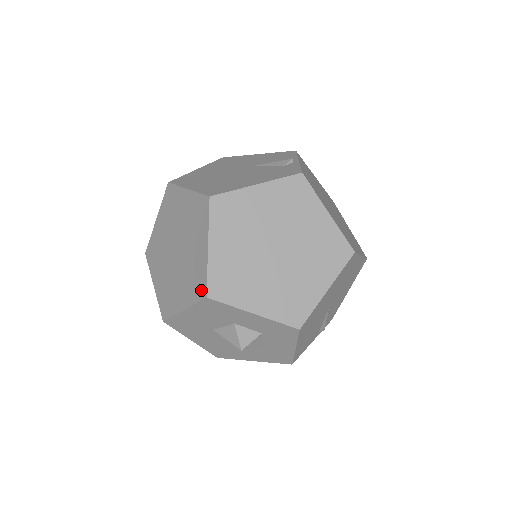
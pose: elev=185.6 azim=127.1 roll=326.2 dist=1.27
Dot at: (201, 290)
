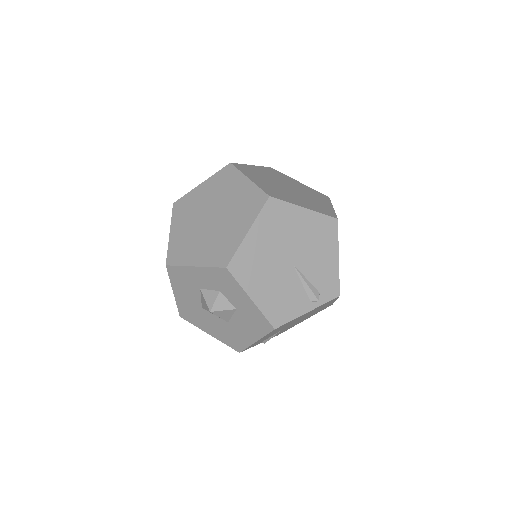
Dot at: occluded
